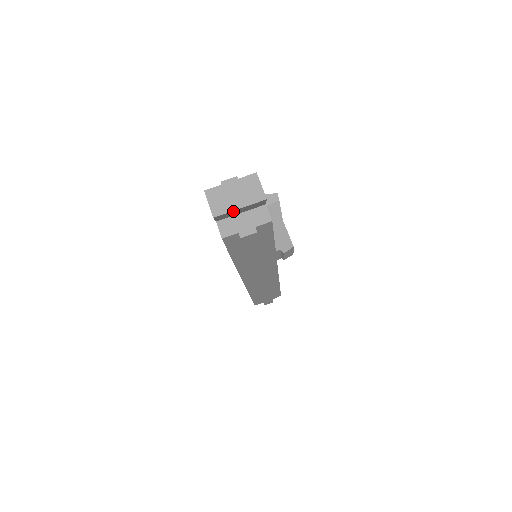
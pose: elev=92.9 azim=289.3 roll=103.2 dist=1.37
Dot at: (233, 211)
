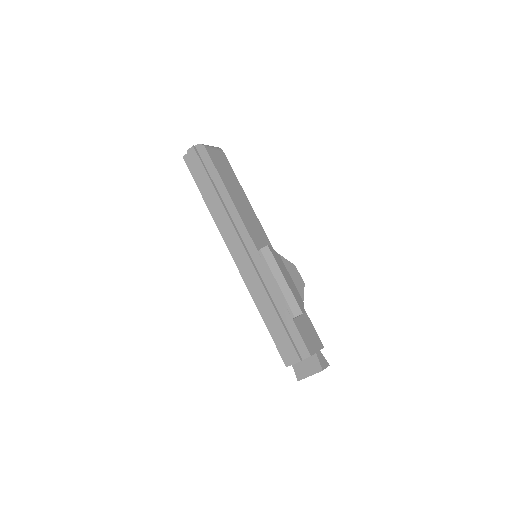
Dot at: occluded
